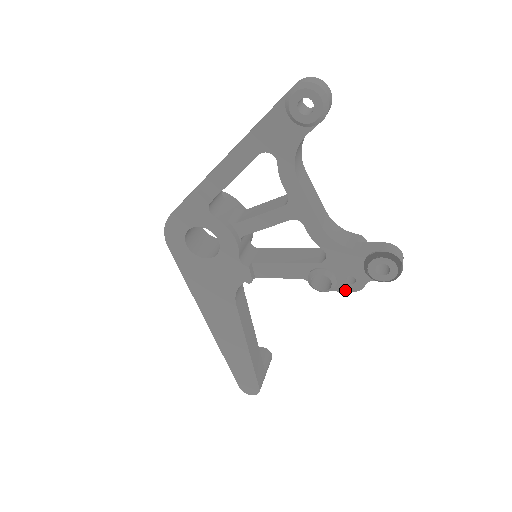
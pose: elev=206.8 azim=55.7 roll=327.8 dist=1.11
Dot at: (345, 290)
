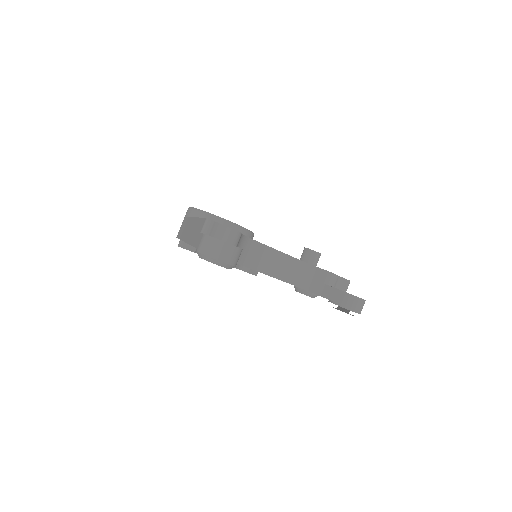
Dot at: occluded
